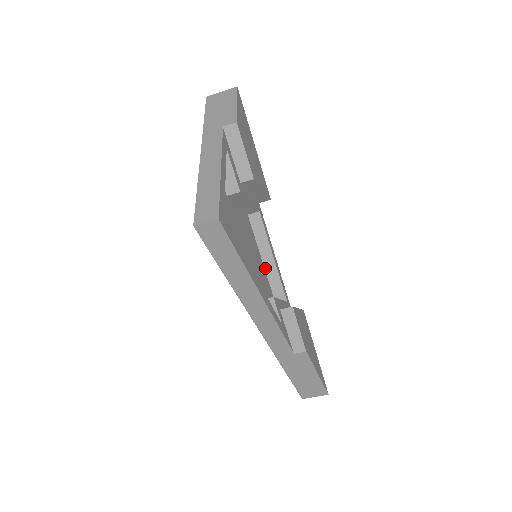
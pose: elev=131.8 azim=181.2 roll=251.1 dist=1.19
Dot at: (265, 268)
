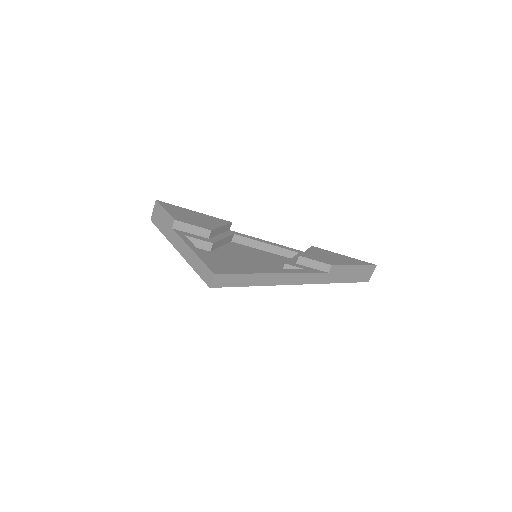
Dot at: (270, 252)
